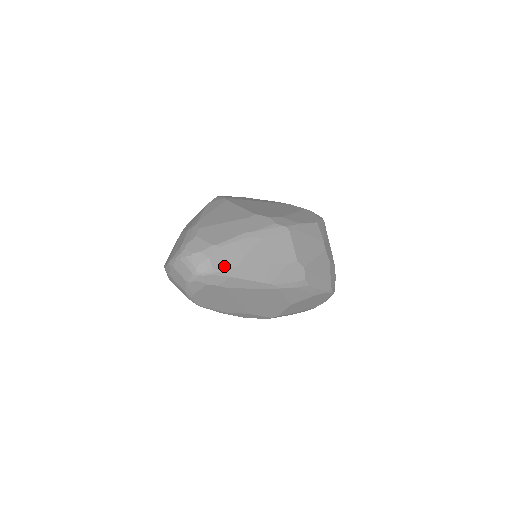
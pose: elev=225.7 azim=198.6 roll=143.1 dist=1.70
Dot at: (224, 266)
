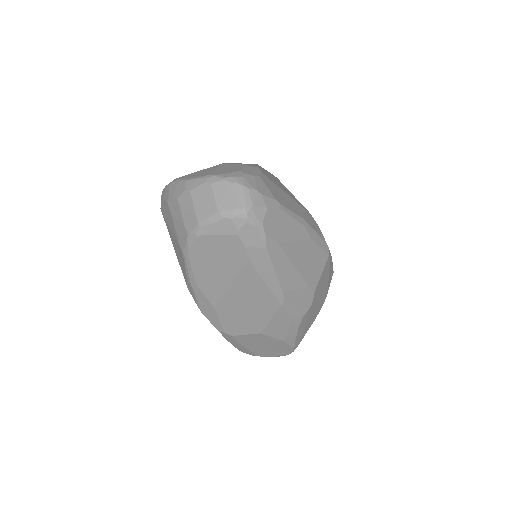
Dot at: (271, 231)
